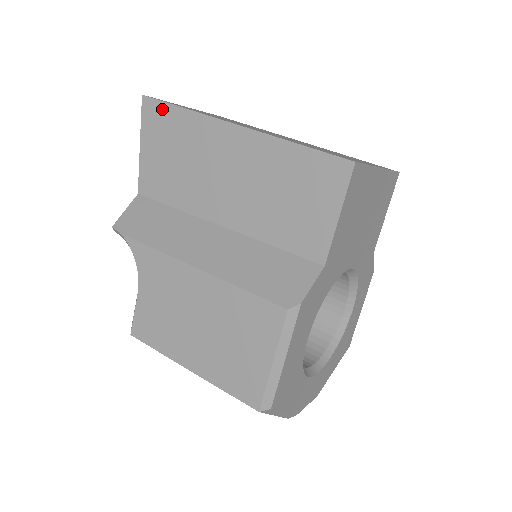
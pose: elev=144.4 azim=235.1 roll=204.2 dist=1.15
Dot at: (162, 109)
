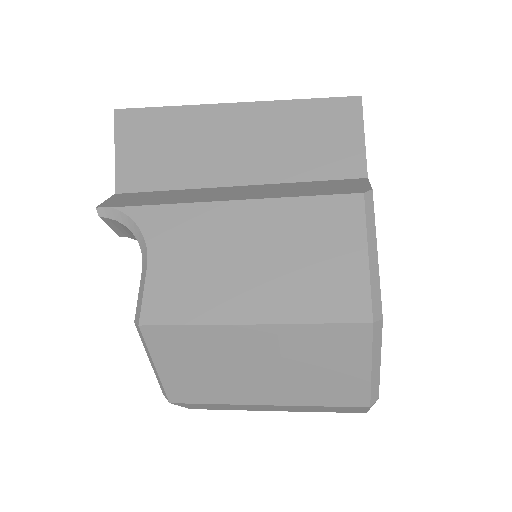
Dot at: (142, 113)
